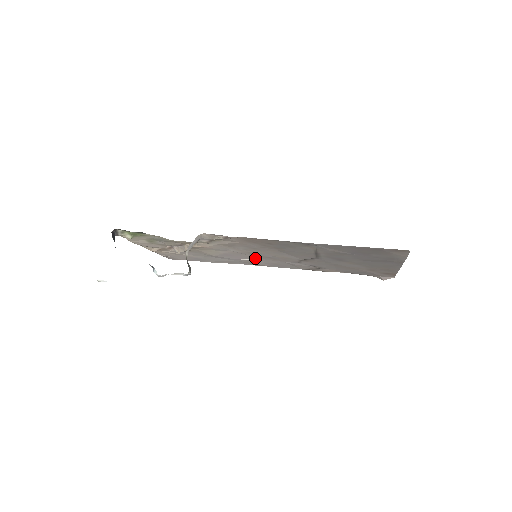
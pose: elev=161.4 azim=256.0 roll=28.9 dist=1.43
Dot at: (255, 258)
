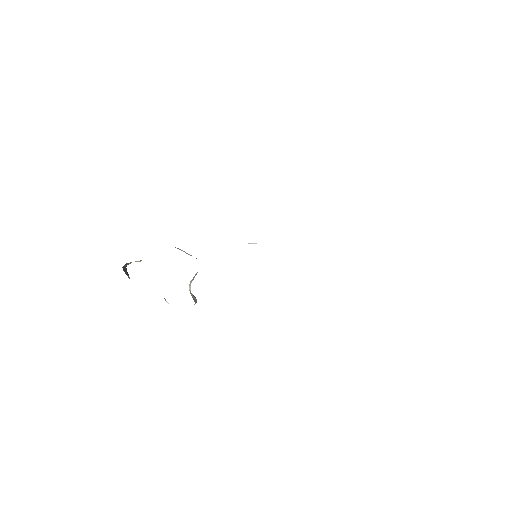
Dot at: occluded
